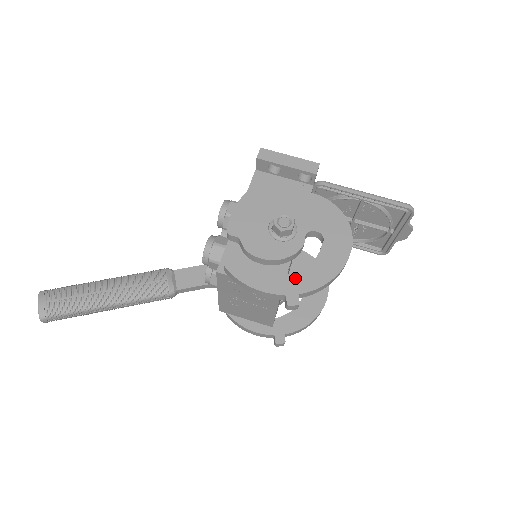
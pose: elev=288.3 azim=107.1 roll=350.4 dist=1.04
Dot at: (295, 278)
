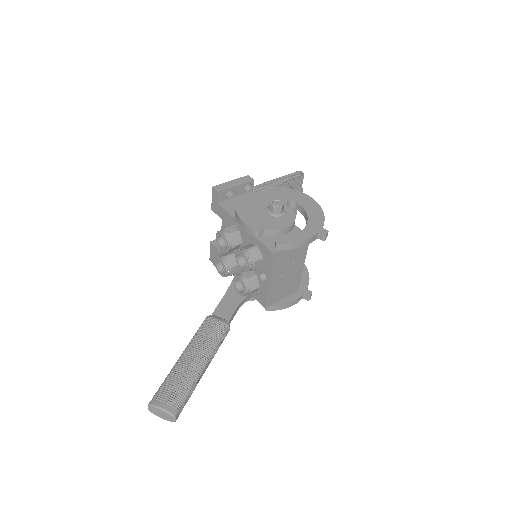
Dot at: (311, 224)
